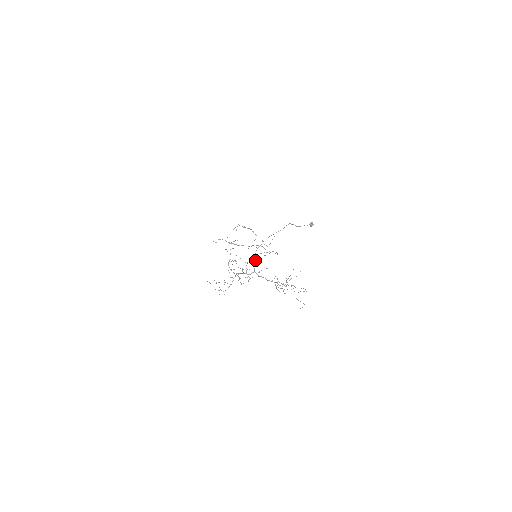
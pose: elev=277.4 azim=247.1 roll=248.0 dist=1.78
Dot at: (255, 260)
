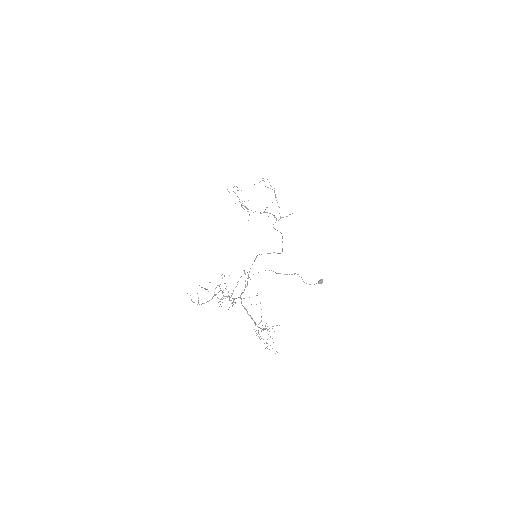
Dot at: occluded
